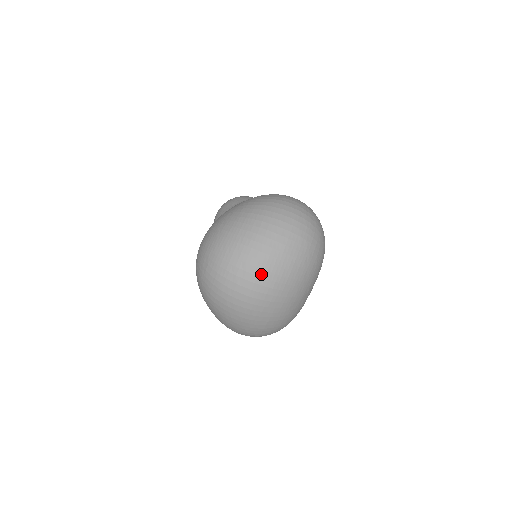
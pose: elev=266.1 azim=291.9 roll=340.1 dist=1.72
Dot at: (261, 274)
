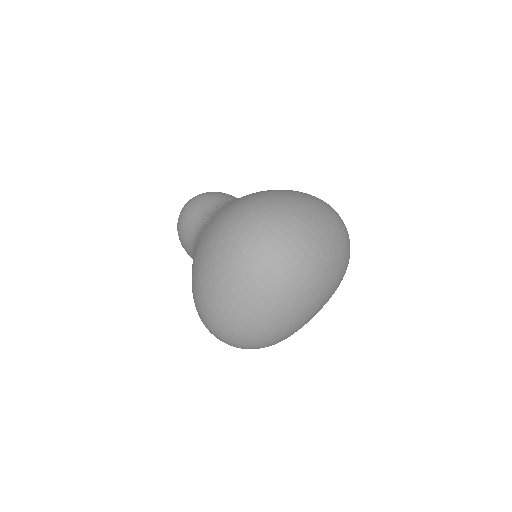
Dot at: (324, 263)
